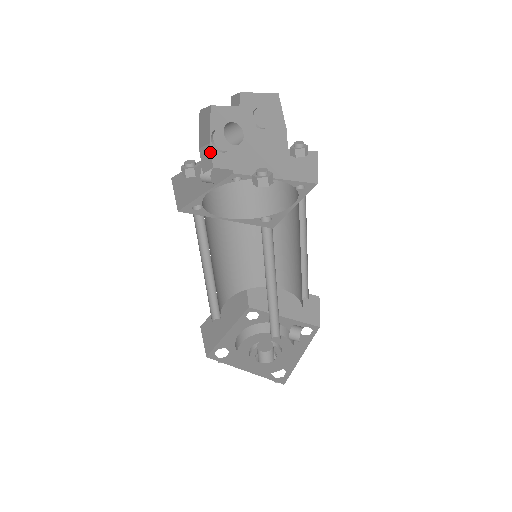
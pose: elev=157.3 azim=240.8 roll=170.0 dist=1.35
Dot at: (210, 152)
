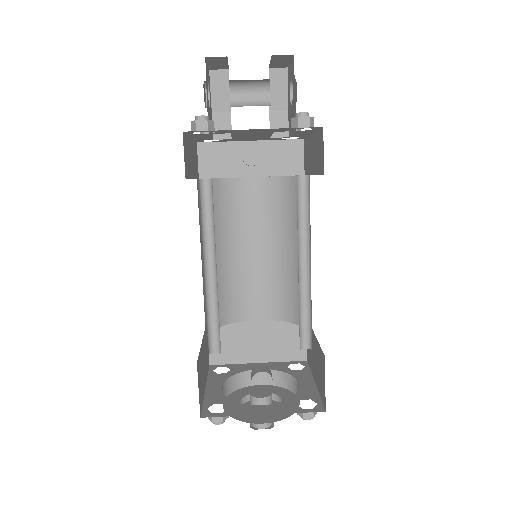
Dot at: (230, 121)
